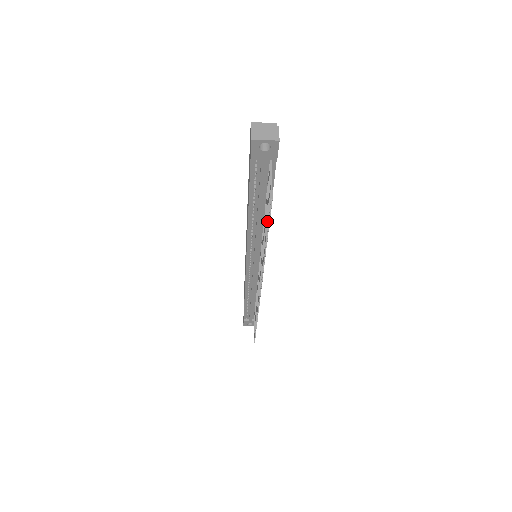
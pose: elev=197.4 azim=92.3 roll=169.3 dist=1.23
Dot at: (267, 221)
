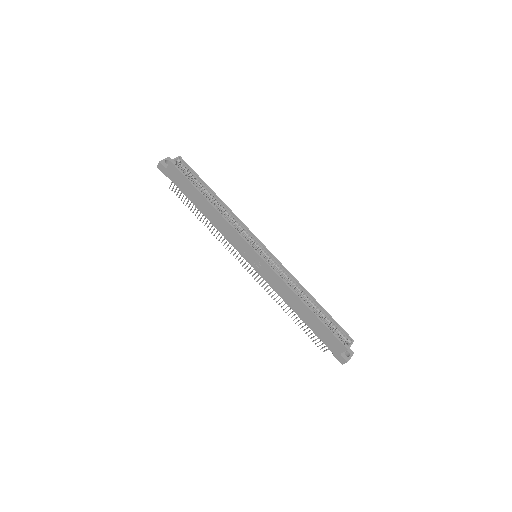
Dot at: occluded
